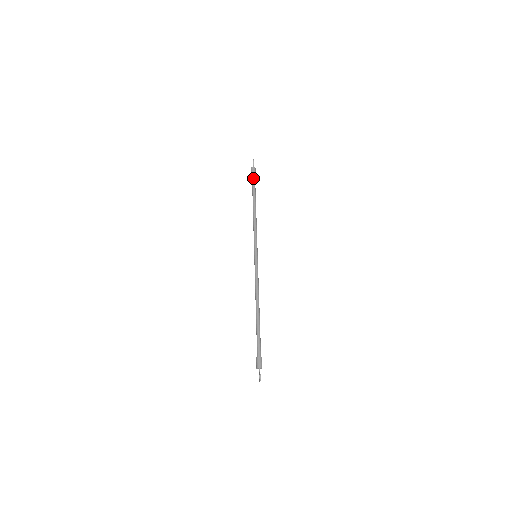
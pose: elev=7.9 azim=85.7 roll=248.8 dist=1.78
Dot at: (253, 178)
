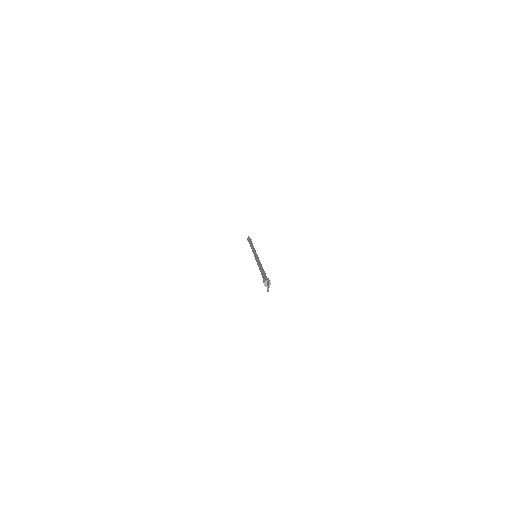
Dot at: (249, 240)
